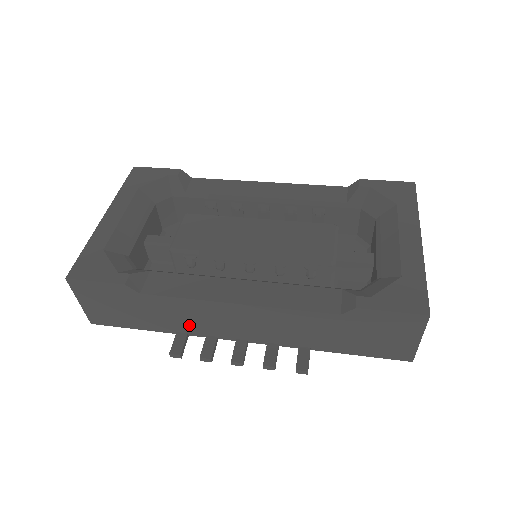
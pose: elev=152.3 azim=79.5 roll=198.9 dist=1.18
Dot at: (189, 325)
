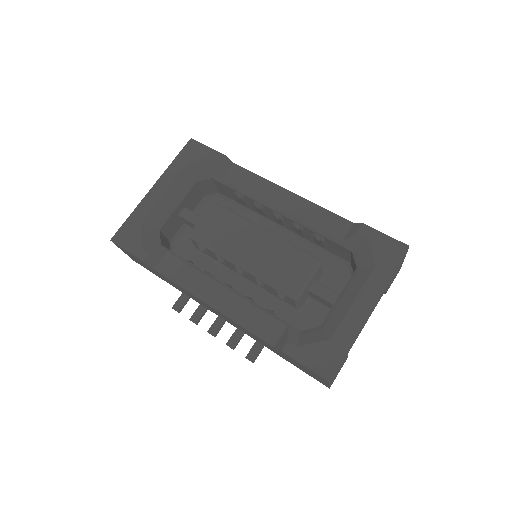
Dot at: (188, 295)
